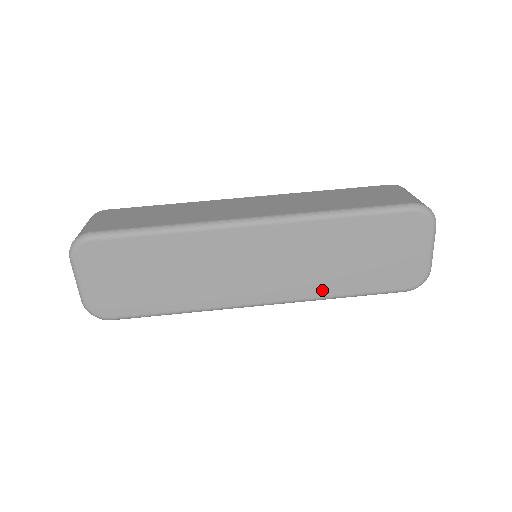
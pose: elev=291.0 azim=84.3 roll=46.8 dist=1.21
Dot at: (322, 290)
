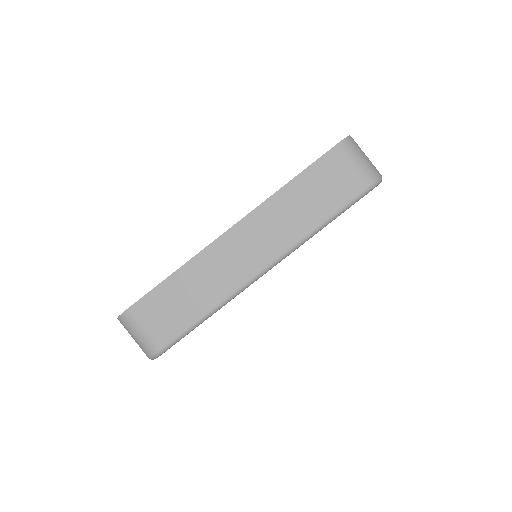
Dot at: occluded
